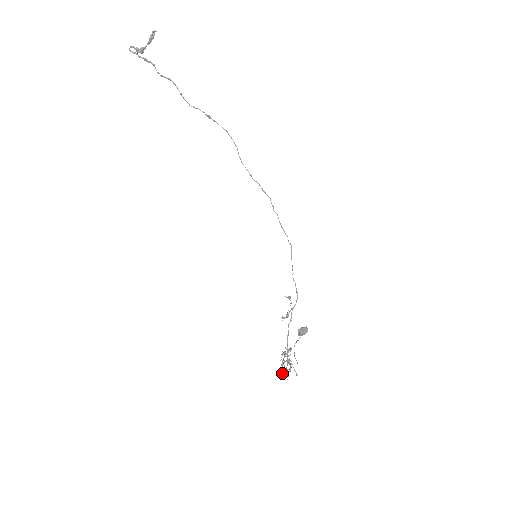
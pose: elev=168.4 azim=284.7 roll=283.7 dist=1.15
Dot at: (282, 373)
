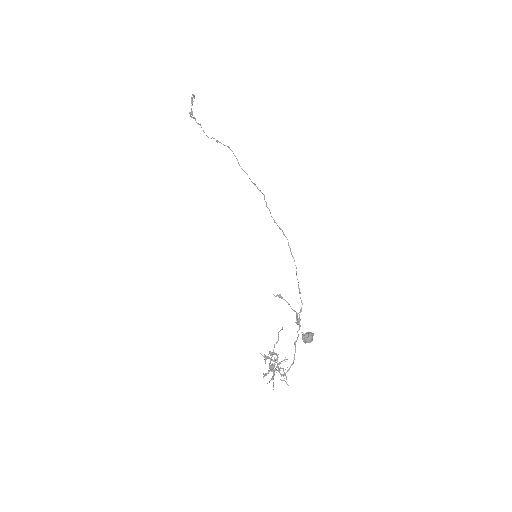
Dot at: occluded
